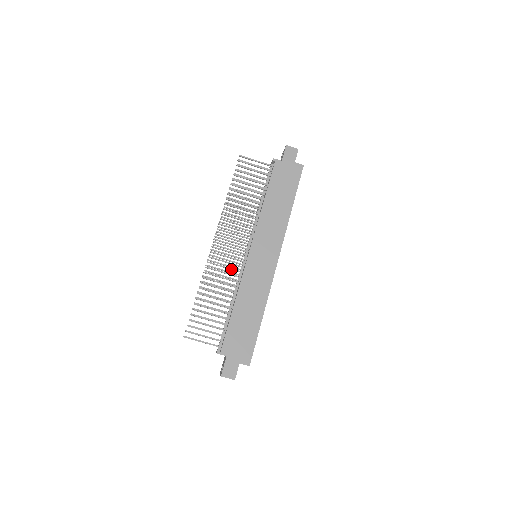
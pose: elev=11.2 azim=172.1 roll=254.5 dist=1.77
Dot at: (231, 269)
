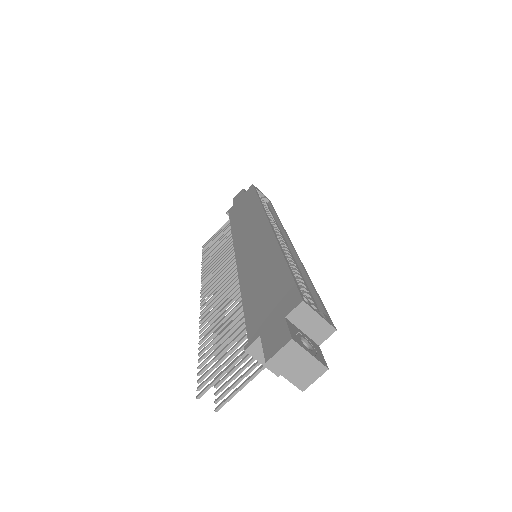
Dot at: occluded
